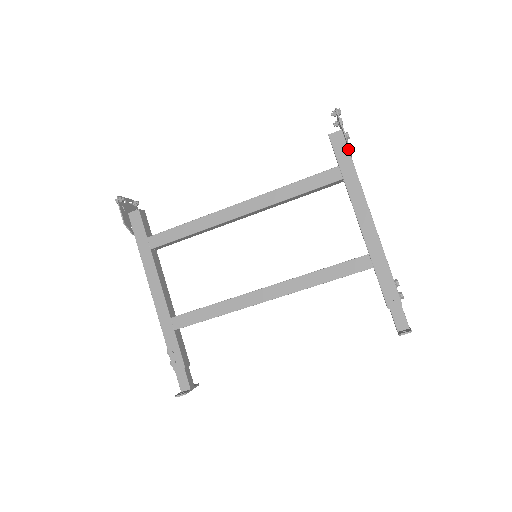
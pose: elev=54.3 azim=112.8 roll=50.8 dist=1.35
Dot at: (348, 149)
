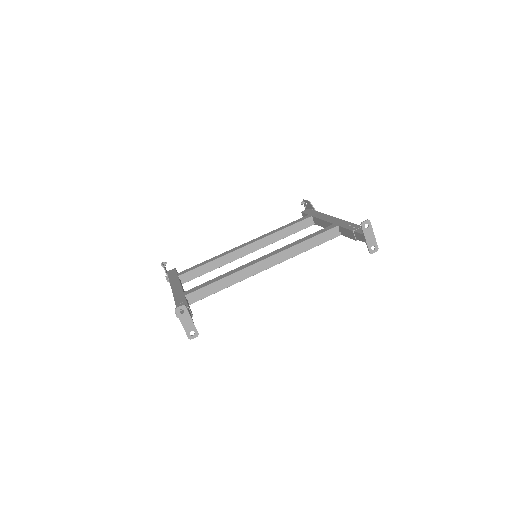
Dot at: (313, 210)
